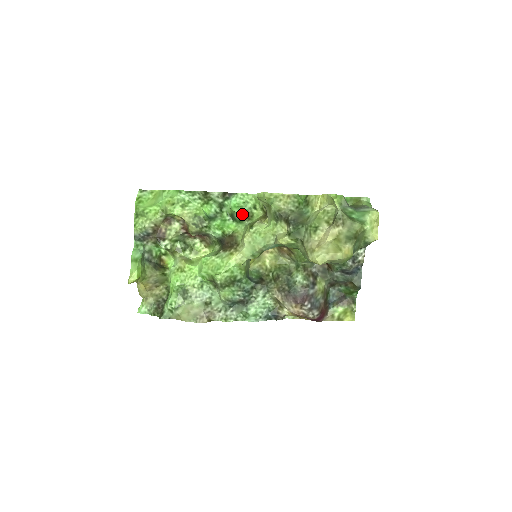
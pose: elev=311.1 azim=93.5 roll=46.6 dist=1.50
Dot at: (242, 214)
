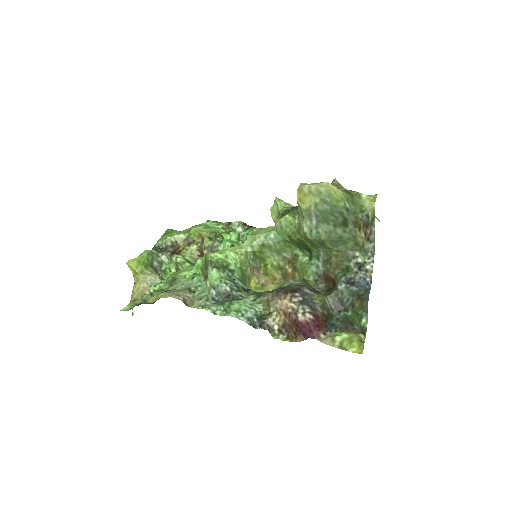
Dot at: occluded
